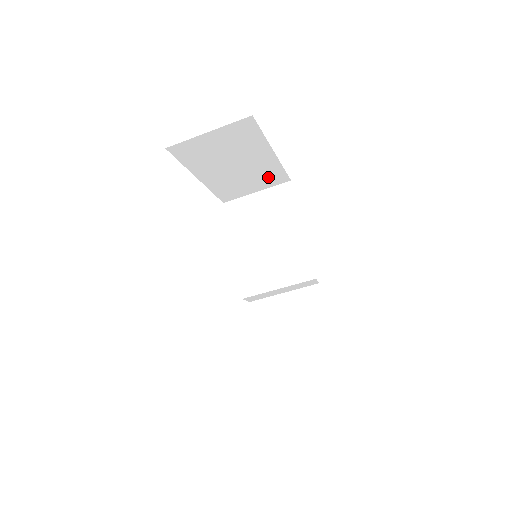
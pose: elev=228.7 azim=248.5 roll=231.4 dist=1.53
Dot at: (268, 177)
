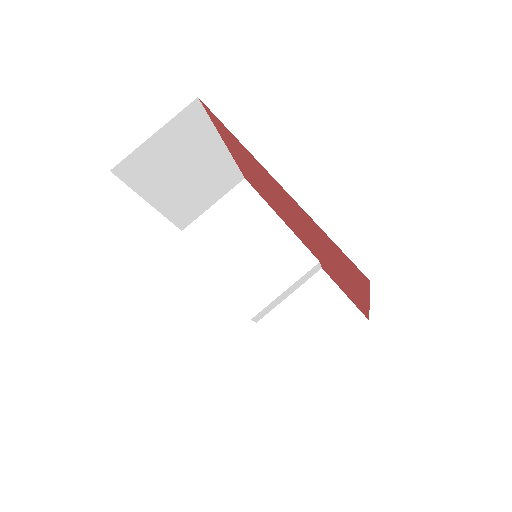
Dot at: (222, 181)
